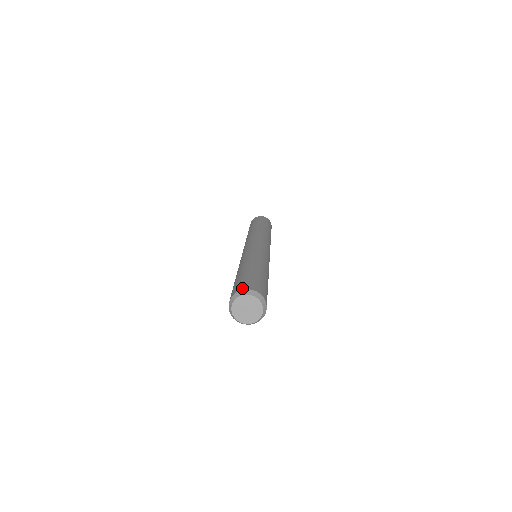
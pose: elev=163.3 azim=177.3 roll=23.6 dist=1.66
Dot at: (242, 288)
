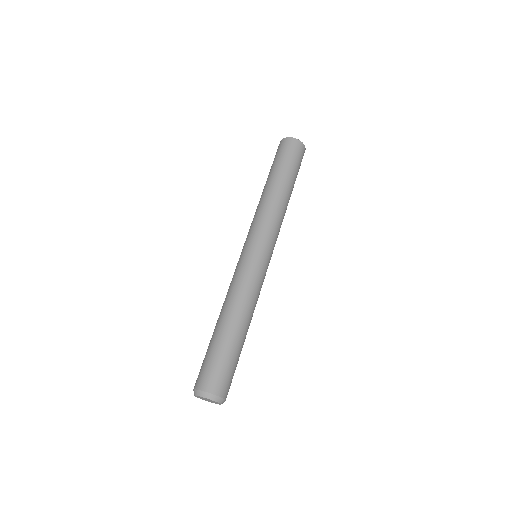
Dot at: (205, 388)
